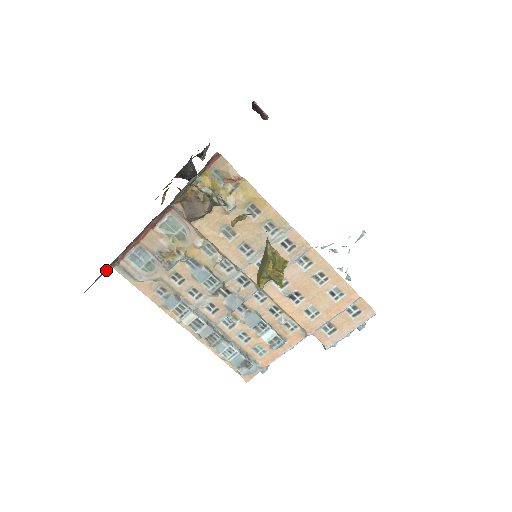
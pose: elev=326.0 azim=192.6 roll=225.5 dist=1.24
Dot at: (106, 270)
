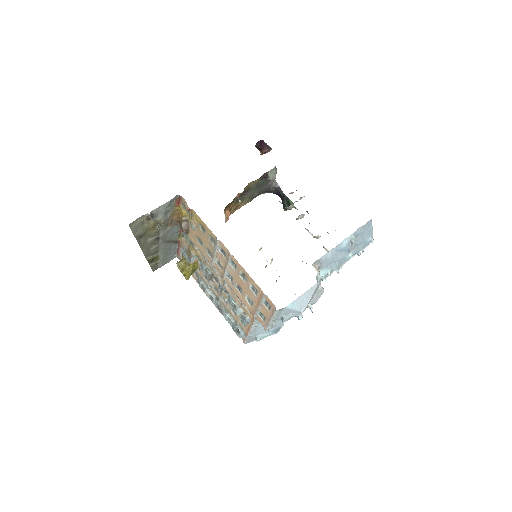
Dot at: (160, 260)
